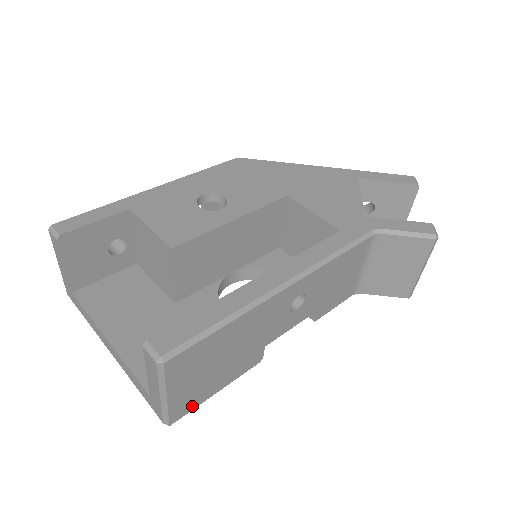
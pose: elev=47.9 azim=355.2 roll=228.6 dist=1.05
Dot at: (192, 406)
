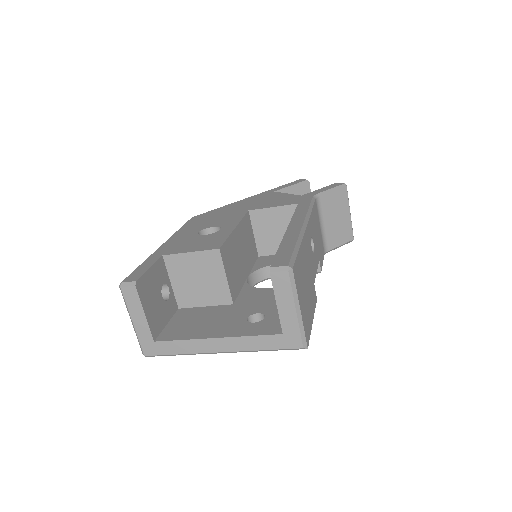
Dot at: (309, 332)
